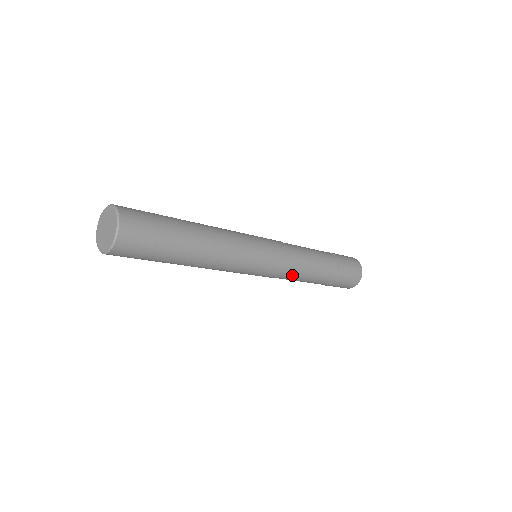
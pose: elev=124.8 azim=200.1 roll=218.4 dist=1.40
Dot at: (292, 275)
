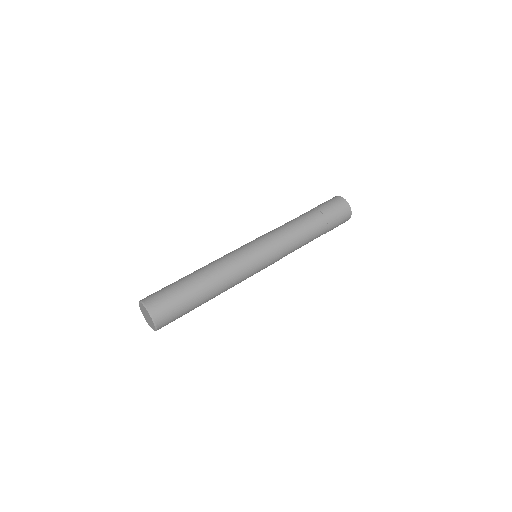
Dot at: occluded
